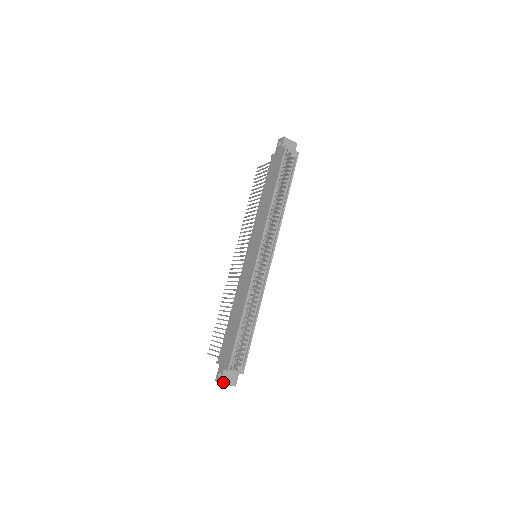
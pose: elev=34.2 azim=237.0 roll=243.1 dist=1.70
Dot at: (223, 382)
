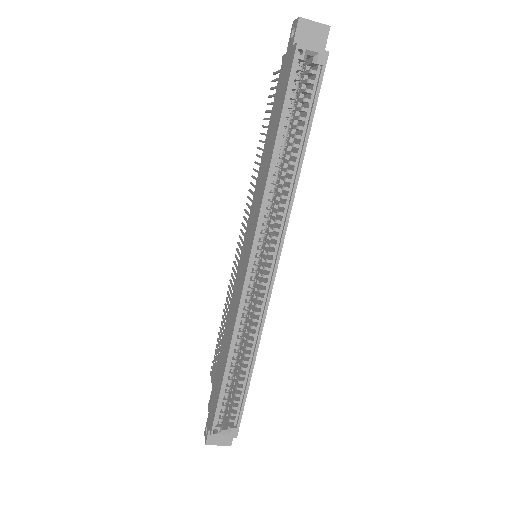
Dot at: (210, 442)
